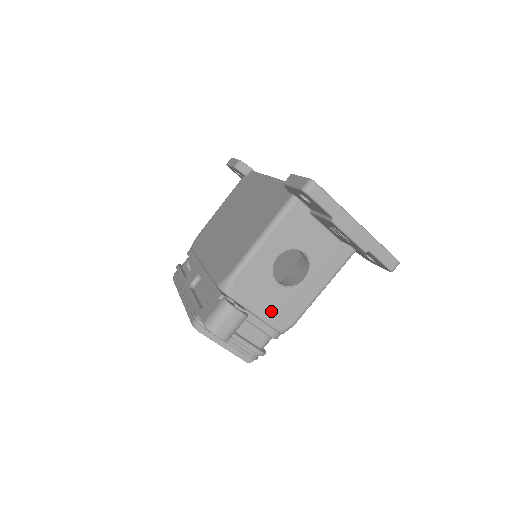
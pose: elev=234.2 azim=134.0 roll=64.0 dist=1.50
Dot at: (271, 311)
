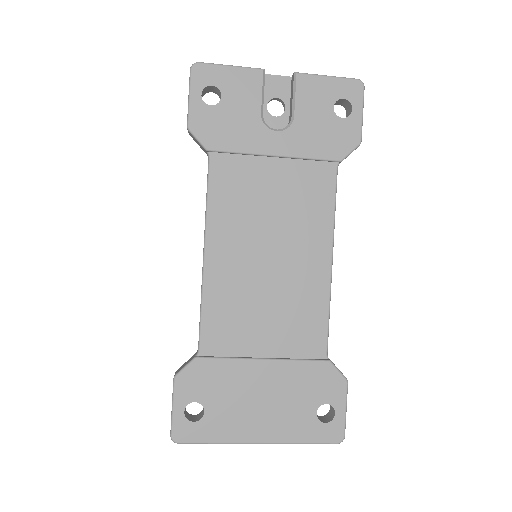
Dot at: occluded
